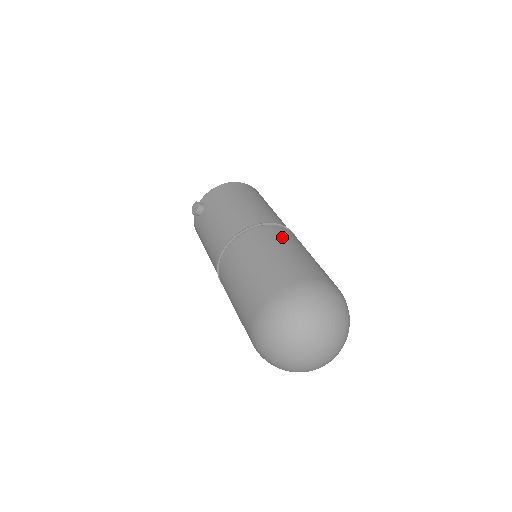
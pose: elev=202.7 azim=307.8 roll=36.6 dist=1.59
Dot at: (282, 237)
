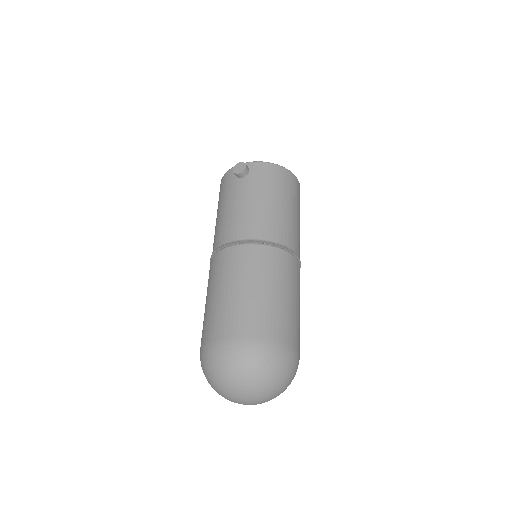
Dot at: (292, 276)
